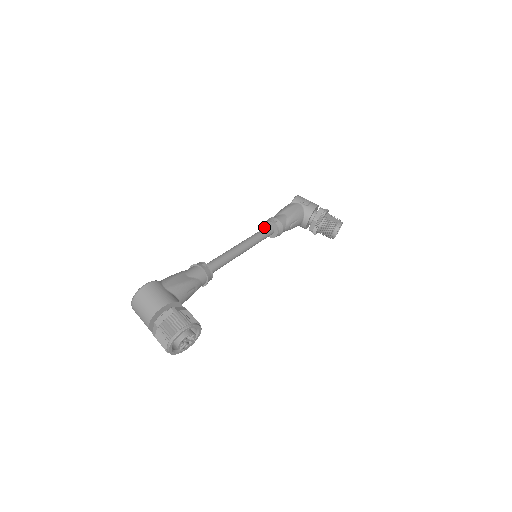
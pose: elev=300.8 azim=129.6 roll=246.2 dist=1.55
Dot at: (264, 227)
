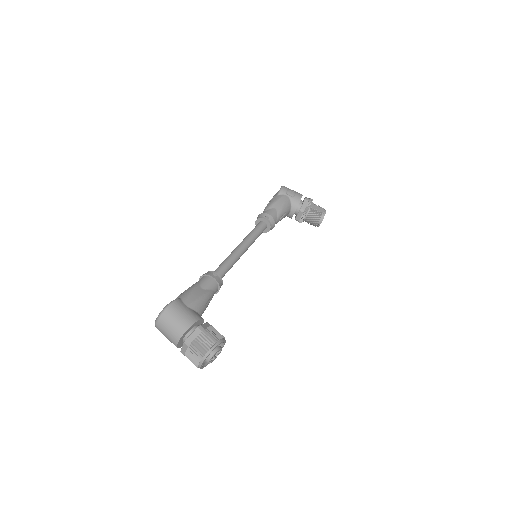
Dot at: (256, 223)
